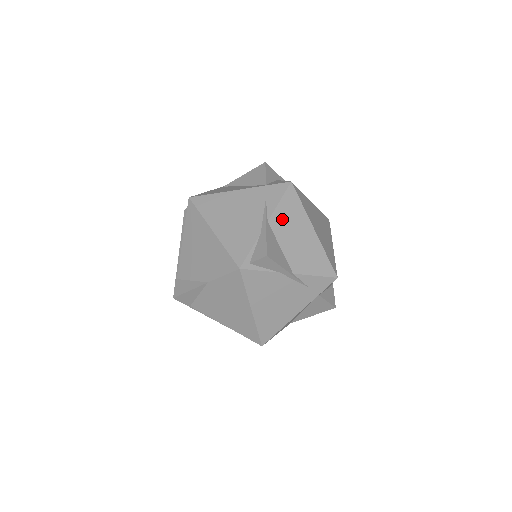
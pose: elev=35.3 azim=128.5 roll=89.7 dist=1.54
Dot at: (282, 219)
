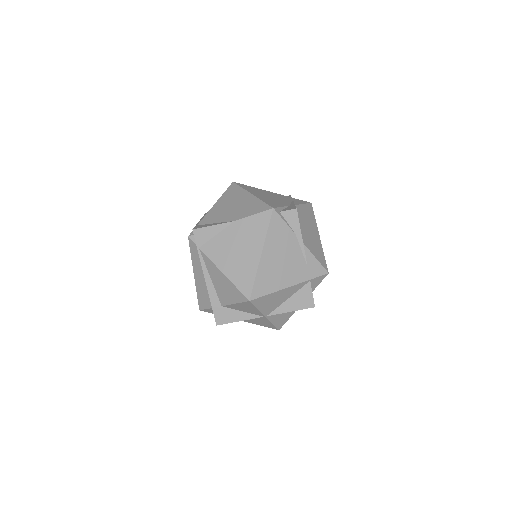
Dot at: (303, 212)
